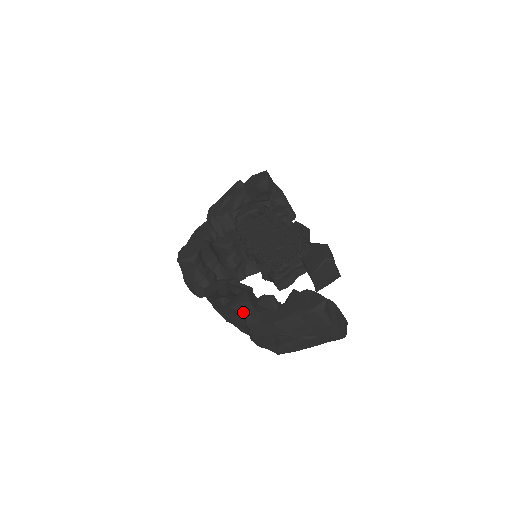
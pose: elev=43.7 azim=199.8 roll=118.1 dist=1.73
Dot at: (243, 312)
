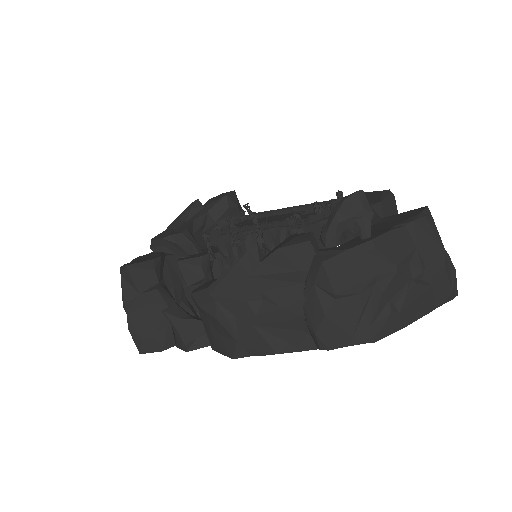
Dot at: (310, 241)
